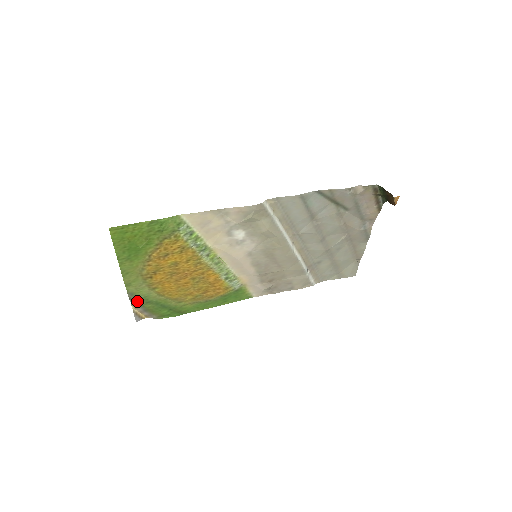
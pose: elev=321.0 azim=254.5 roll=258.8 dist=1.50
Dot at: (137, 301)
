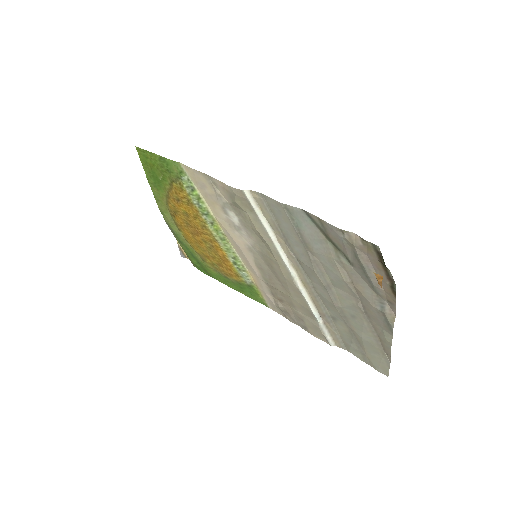
Dot at: (174, 235)
